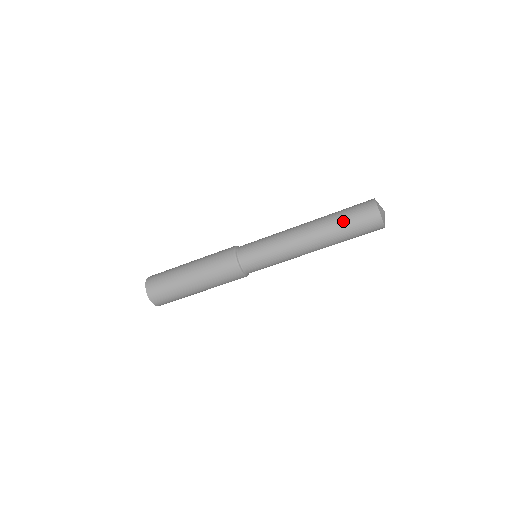
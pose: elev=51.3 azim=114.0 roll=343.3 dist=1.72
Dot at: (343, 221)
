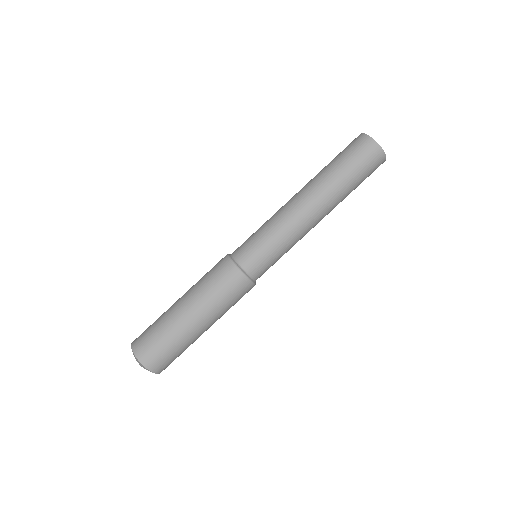
Dot at: (333, 163)
